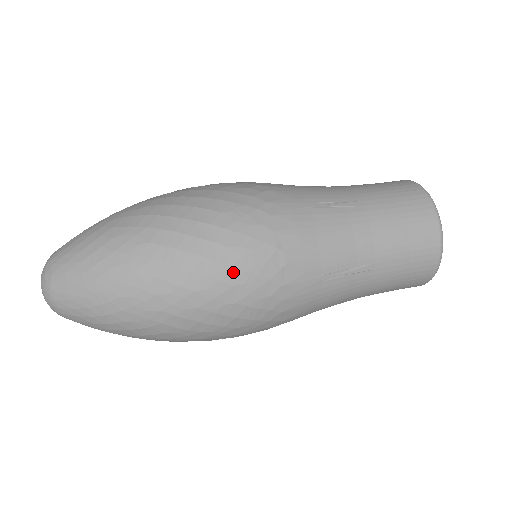
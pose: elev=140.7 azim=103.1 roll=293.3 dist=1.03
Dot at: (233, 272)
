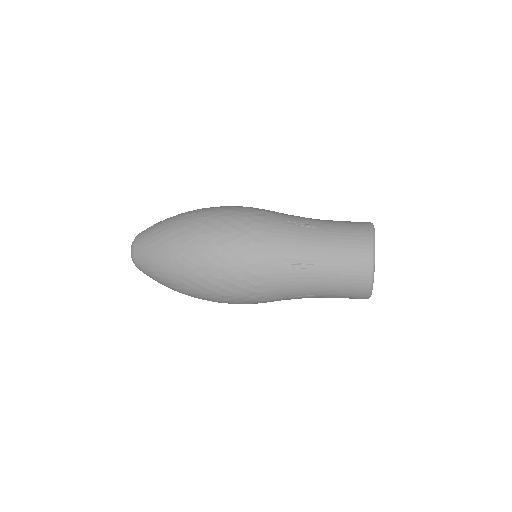
Dot at: (232, 208)
